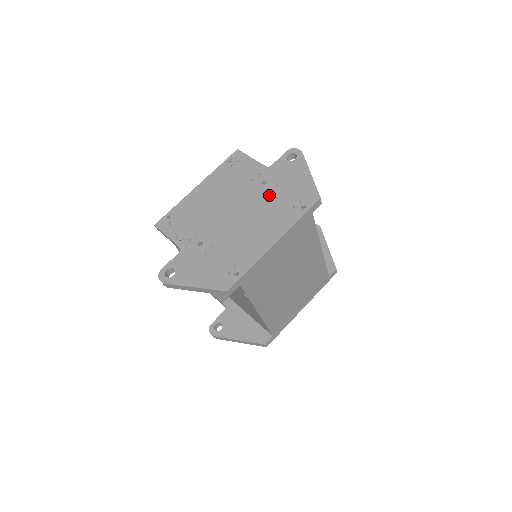
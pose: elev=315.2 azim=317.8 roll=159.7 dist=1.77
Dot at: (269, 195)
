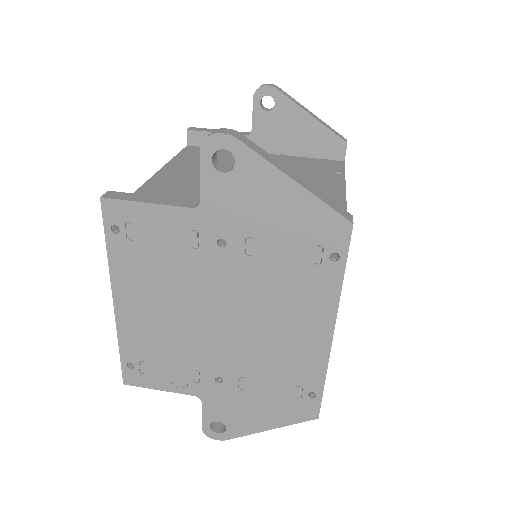
Dot at: (252, 263)
